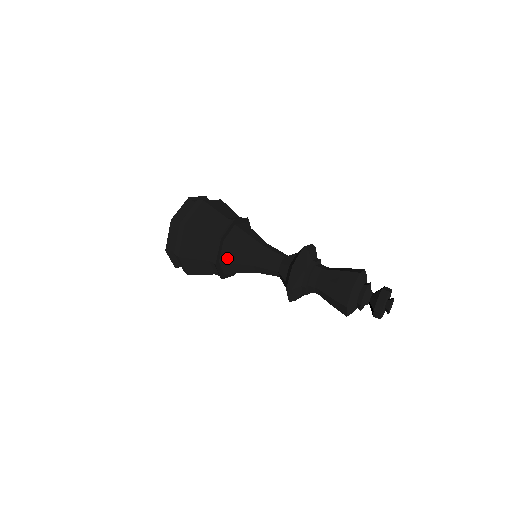
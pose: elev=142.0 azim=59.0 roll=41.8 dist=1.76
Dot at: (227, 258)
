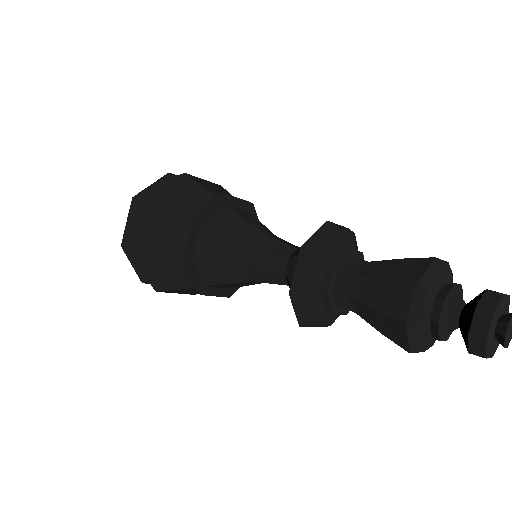
Dot at: (204, 252)
